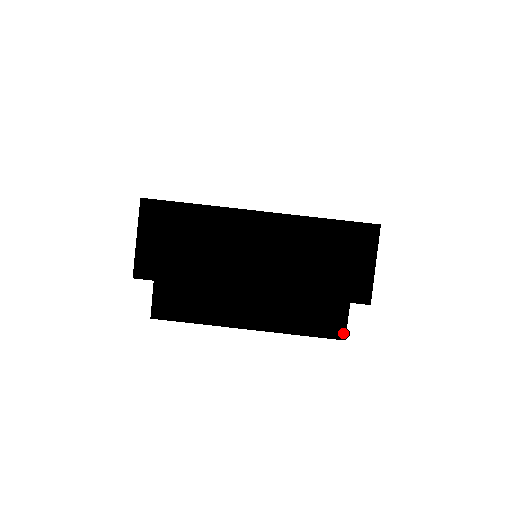
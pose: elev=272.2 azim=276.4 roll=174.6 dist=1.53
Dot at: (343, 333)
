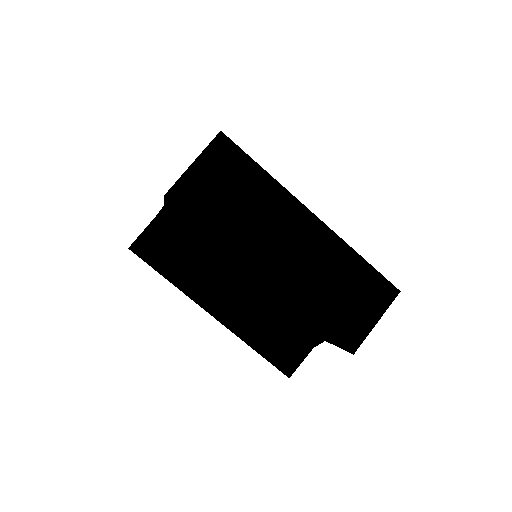
Dot at: (292, 370)
